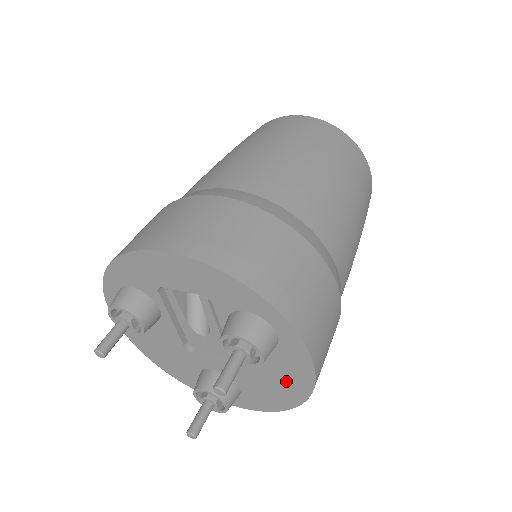
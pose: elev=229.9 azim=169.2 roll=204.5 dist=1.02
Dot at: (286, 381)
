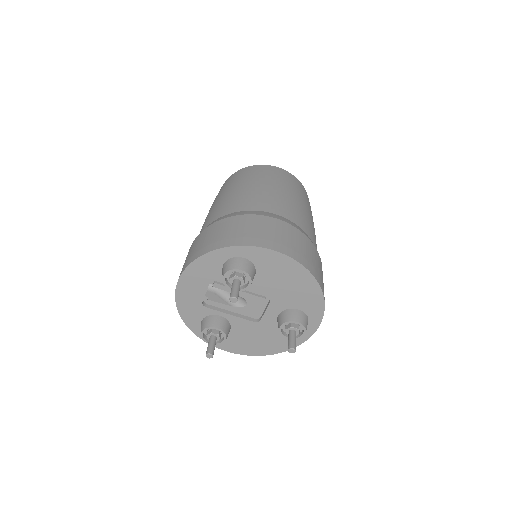
Dot at: (288, 274)
